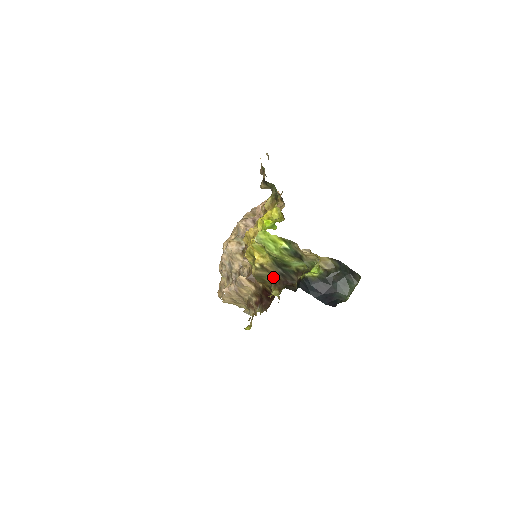
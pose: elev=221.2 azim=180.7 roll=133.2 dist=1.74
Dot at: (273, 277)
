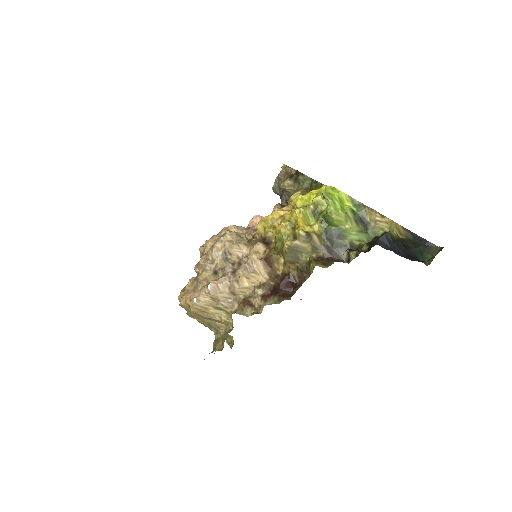
Dot at: (314, 253)
